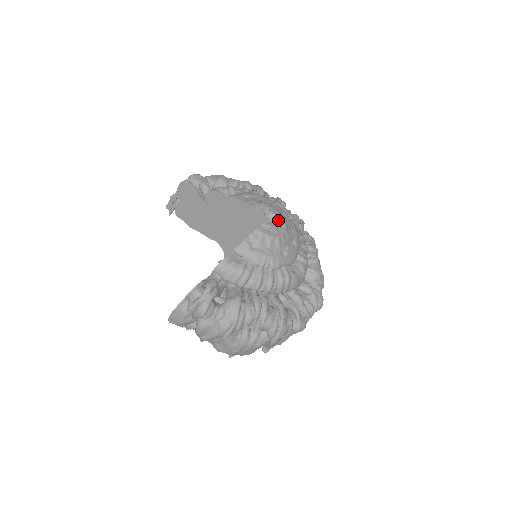
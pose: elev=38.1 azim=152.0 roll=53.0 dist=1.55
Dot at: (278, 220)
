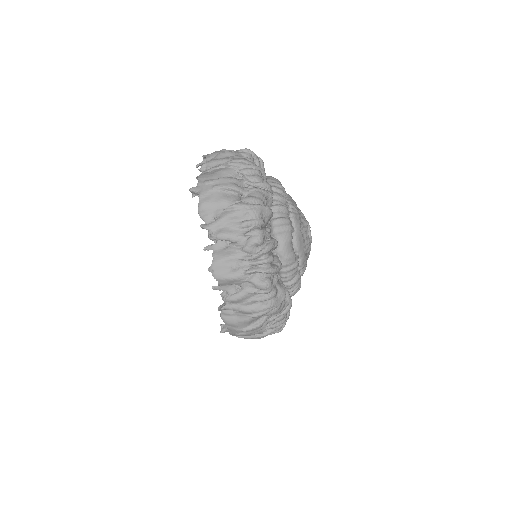
Dot at: occluded
